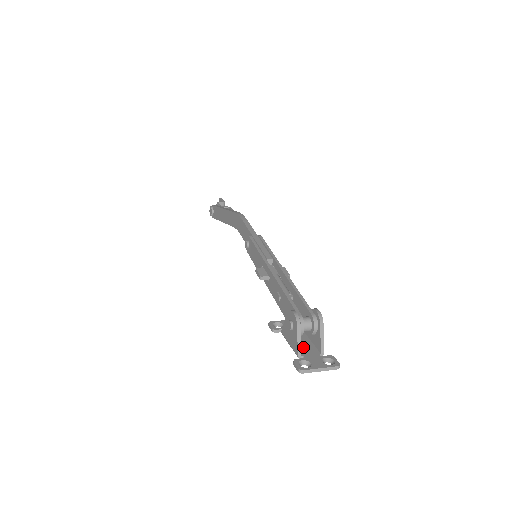
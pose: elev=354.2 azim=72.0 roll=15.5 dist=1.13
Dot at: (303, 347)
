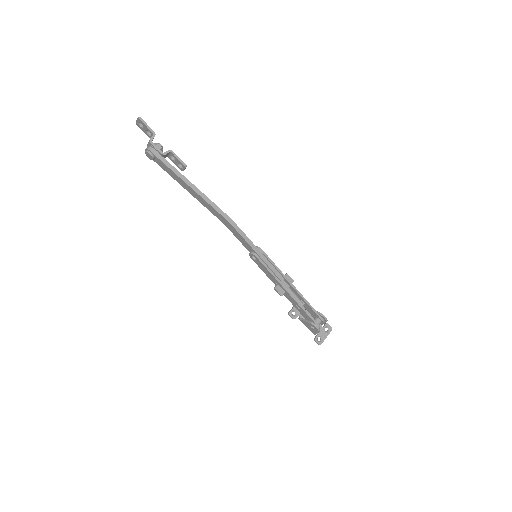
Dot at: occluded
